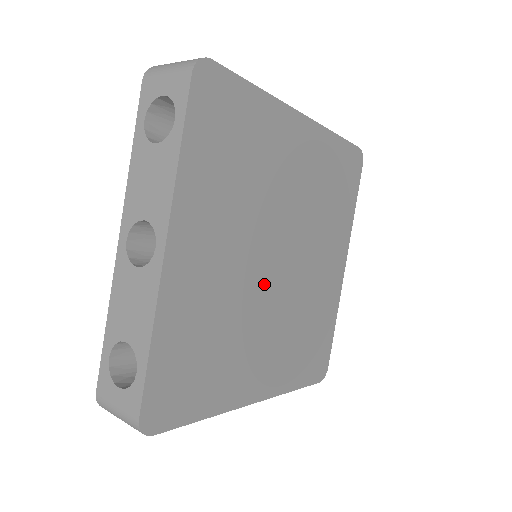
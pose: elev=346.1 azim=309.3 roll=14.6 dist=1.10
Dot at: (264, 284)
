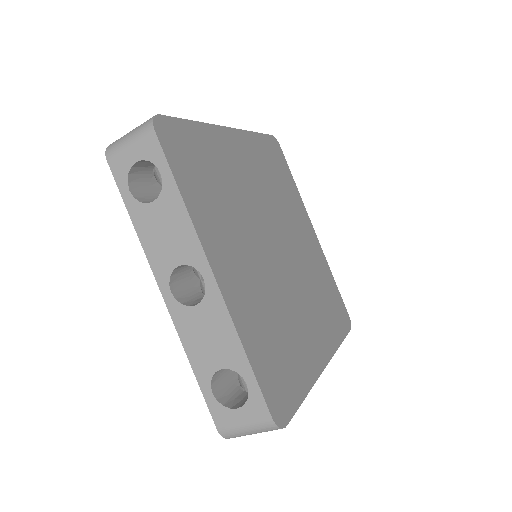
Dot at: (280, 270)
